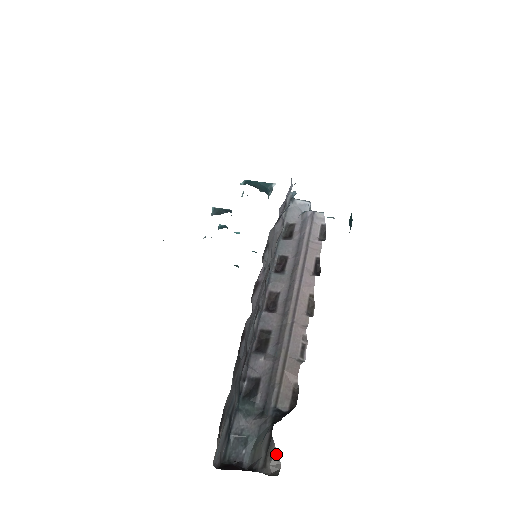
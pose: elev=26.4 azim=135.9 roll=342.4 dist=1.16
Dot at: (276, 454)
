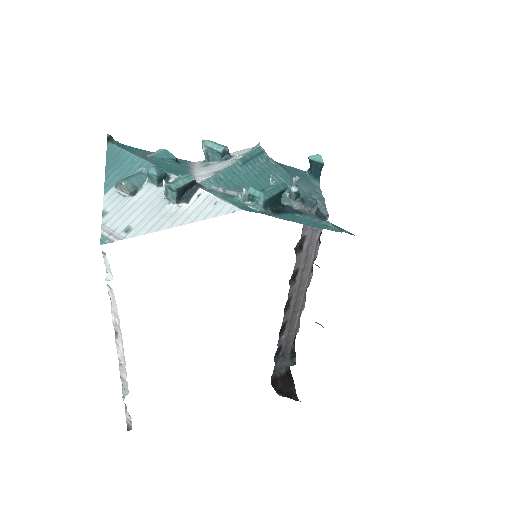
Dot at: occluded
